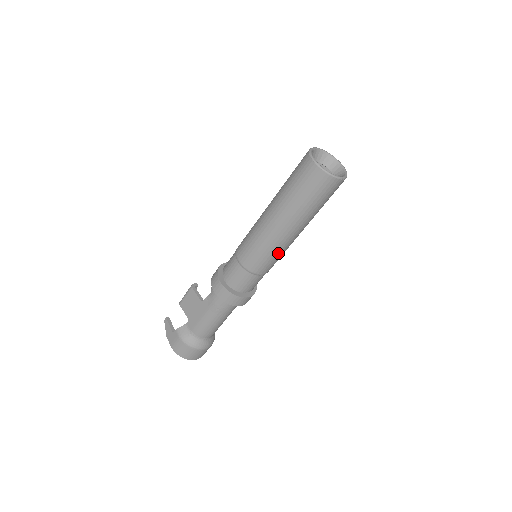
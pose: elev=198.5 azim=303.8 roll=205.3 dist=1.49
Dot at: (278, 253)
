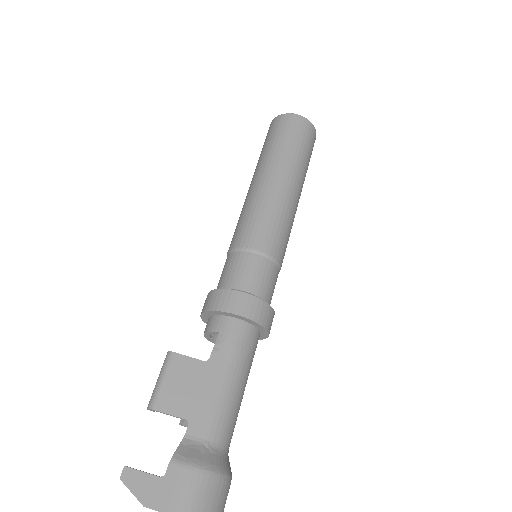
Dot at: (290, 229)
